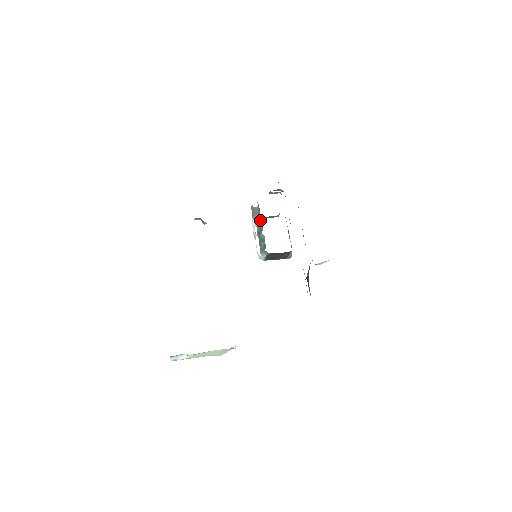
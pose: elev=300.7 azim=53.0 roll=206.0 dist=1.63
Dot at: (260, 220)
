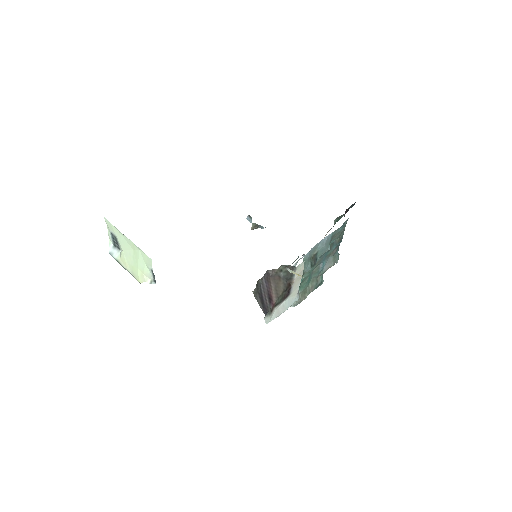
Dot at: occluded
